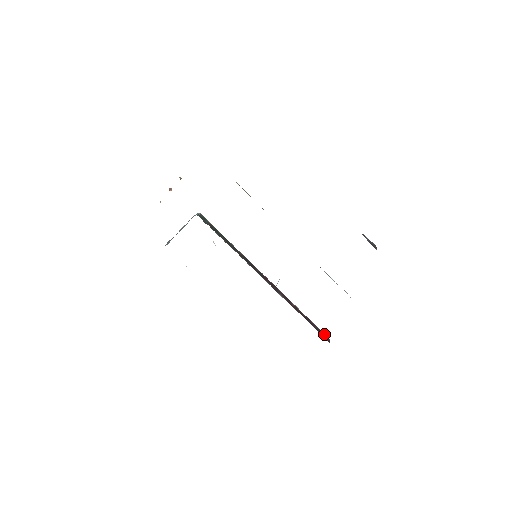
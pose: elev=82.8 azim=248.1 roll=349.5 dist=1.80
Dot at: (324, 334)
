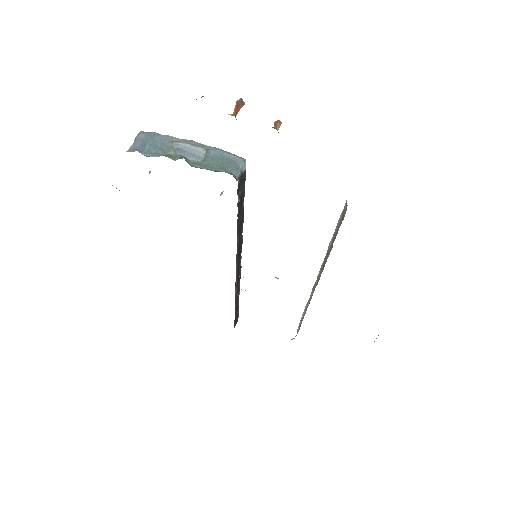
Dot at: occluded
